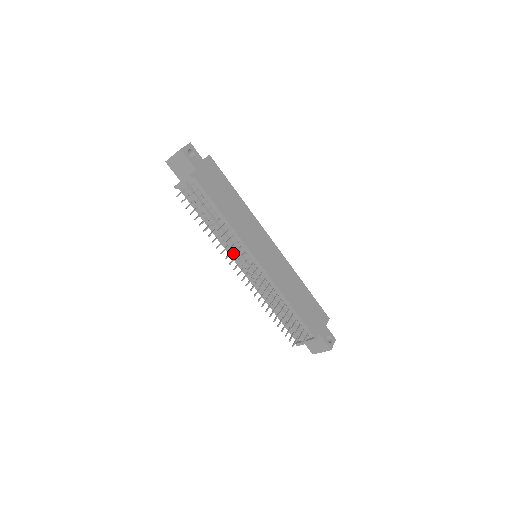
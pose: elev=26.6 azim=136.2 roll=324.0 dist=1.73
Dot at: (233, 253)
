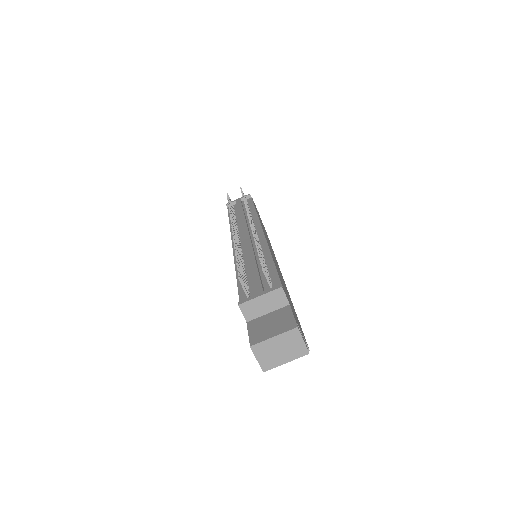
Dot at: occluded
